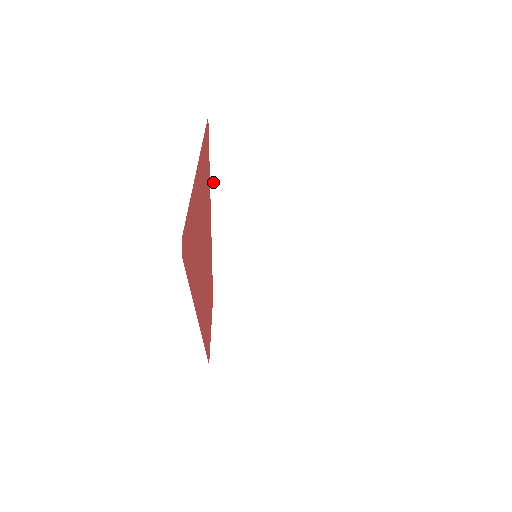
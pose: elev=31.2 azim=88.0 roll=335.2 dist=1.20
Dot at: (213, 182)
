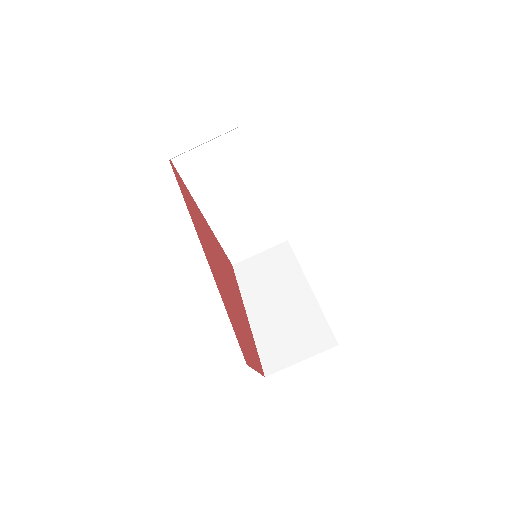
Dot at: (243, 293)
